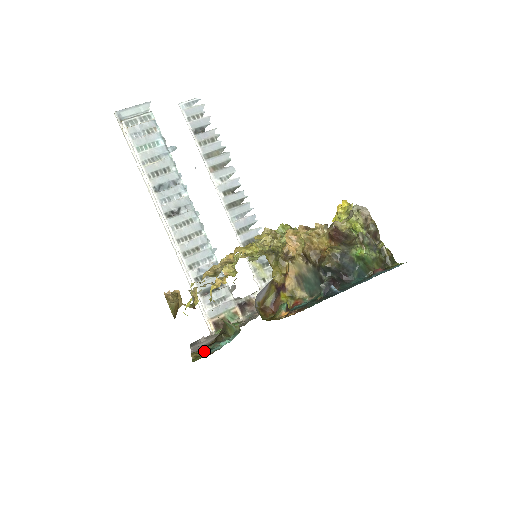
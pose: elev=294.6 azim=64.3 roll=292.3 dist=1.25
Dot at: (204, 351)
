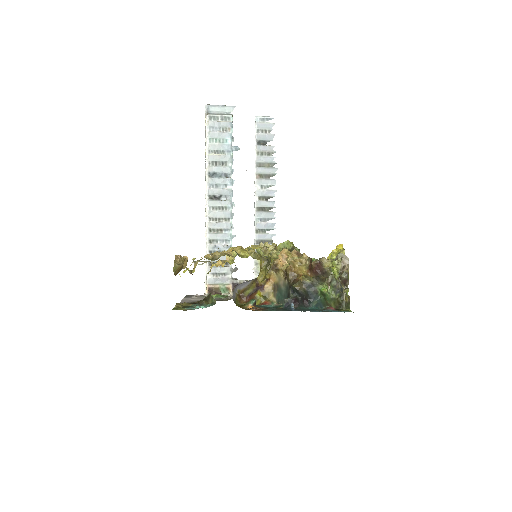
Dot at: (186, 306)
